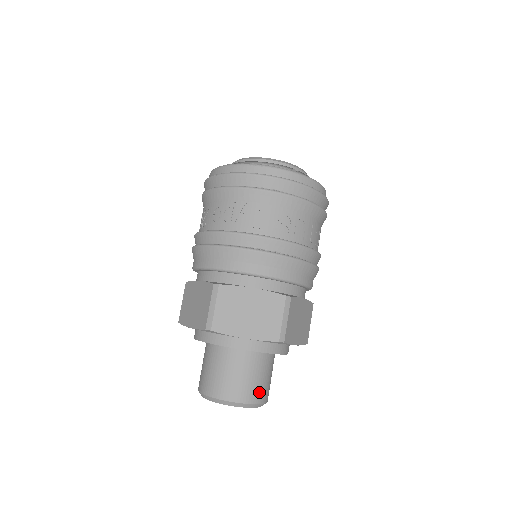
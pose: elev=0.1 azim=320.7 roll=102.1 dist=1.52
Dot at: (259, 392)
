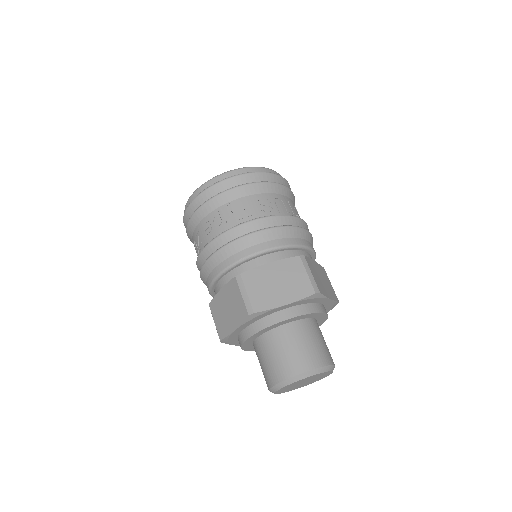
Dot at: (323, 355)
